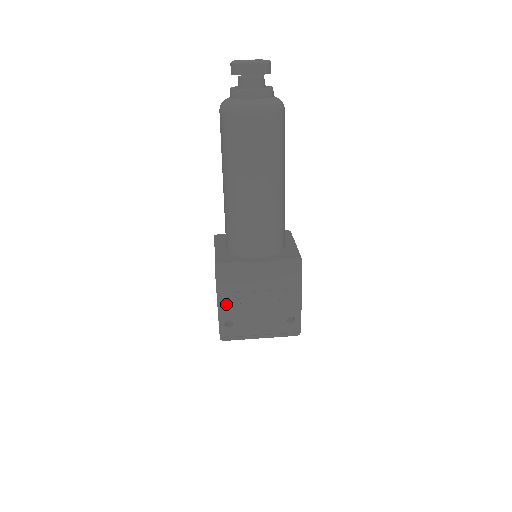
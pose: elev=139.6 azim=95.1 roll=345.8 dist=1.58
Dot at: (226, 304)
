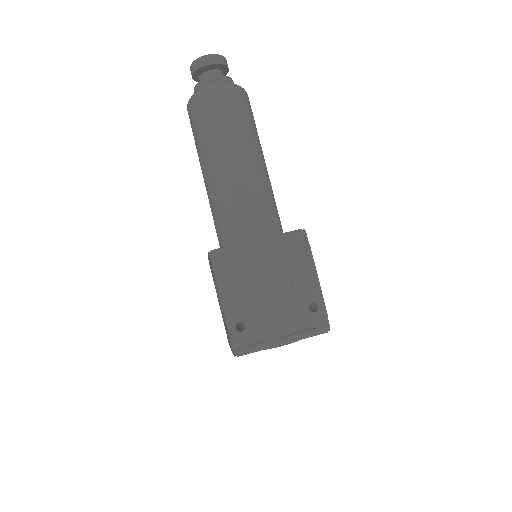
Dot at: (231, 298)
